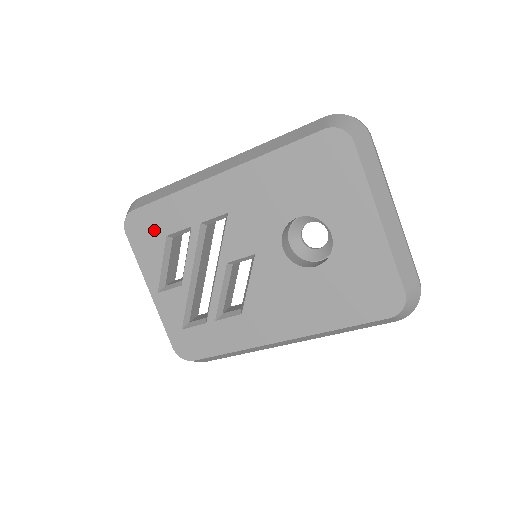
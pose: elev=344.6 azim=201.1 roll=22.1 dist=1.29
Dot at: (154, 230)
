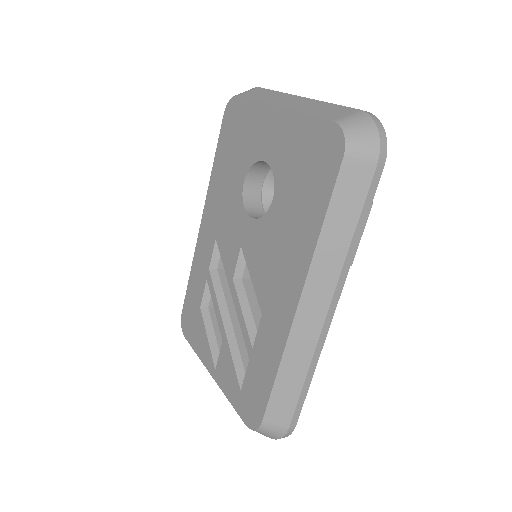
Dot at: (194, 312)
